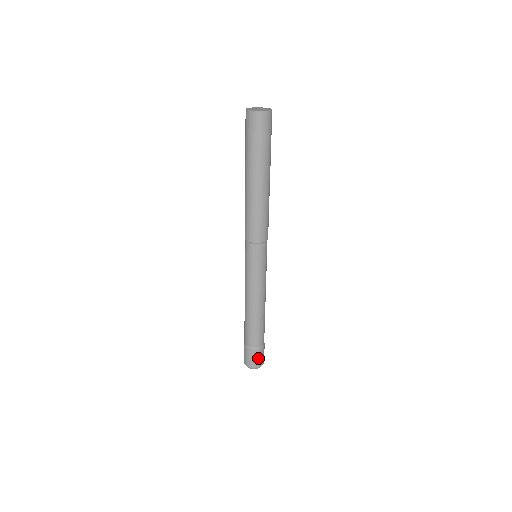
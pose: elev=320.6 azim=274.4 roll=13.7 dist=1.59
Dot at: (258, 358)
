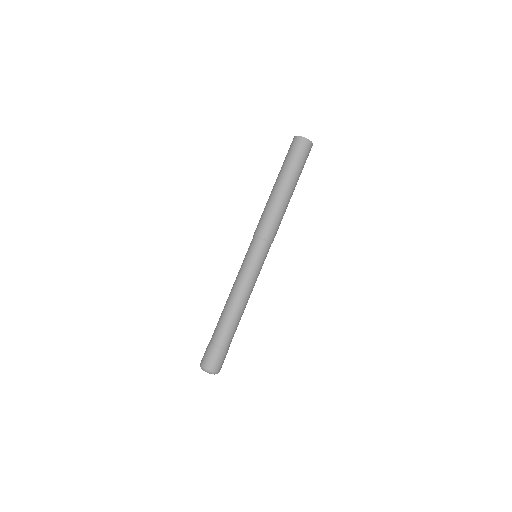
Dot at: (215, 359)
